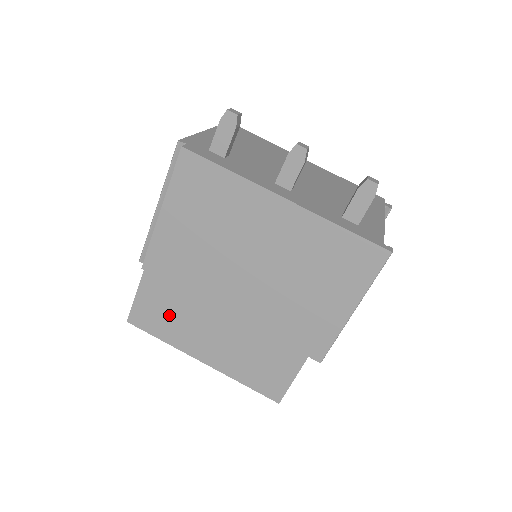
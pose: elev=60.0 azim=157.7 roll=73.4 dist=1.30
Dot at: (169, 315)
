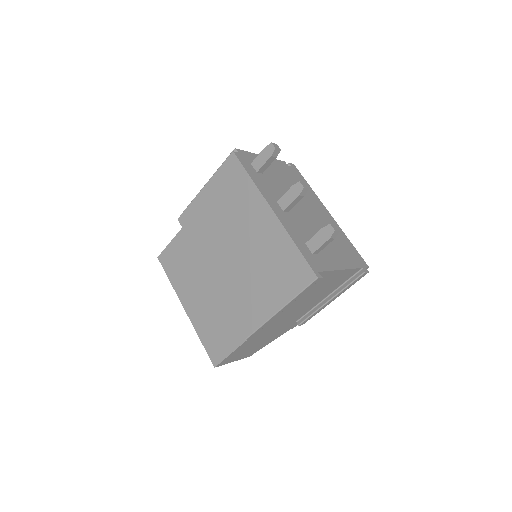
Dot at: (182, 265)
